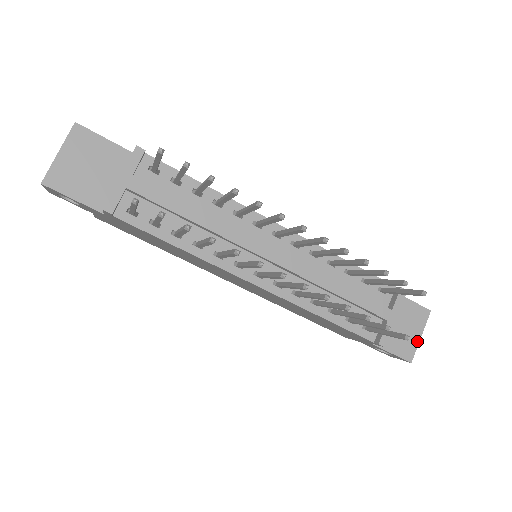
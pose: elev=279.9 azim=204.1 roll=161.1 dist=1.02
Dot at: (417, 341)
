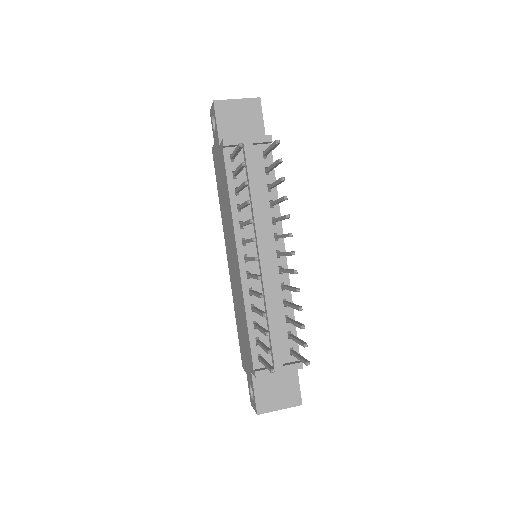
Dot at: (275, 409)
